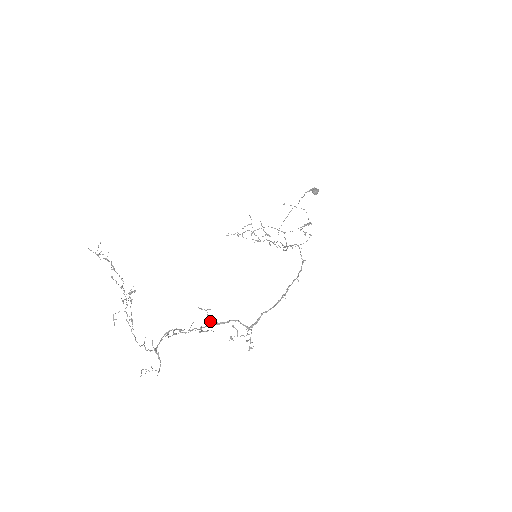
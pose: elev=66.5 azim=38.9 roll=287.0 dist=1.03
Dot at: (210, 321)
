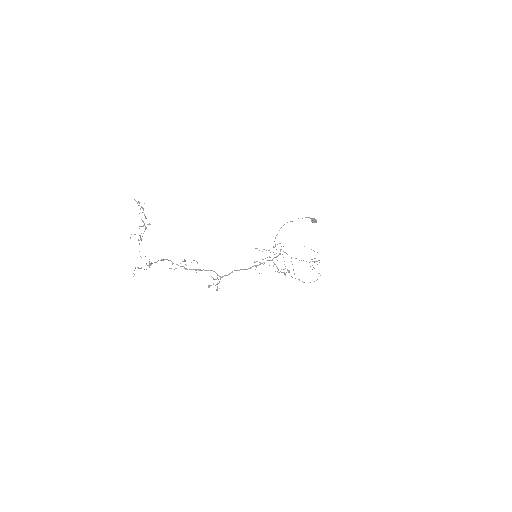
Dot at: occluded
